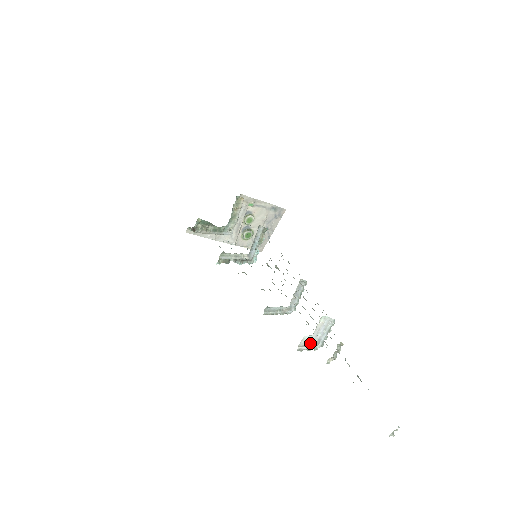
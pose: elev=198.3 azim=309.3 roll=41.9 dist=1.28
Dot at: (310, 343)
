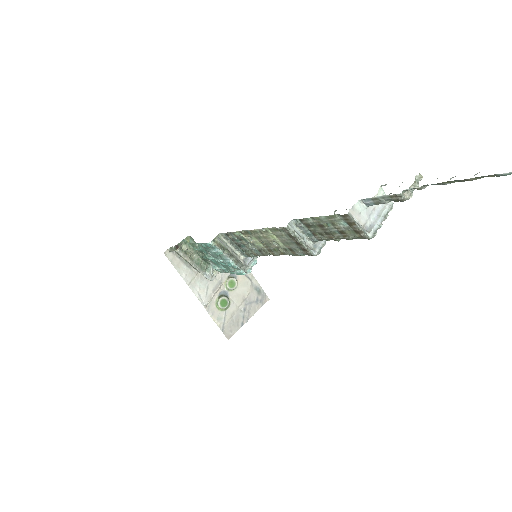
Dot at: (361, 222)
